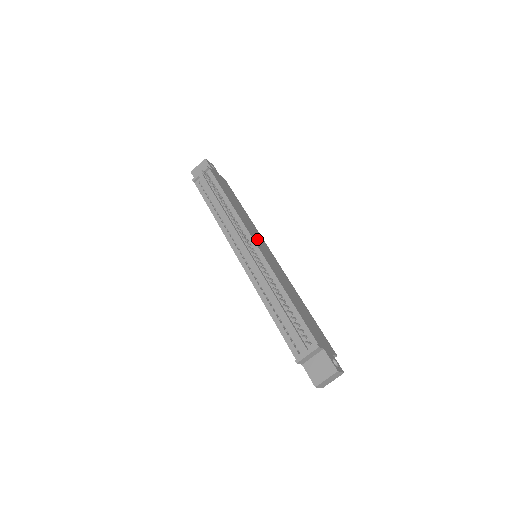
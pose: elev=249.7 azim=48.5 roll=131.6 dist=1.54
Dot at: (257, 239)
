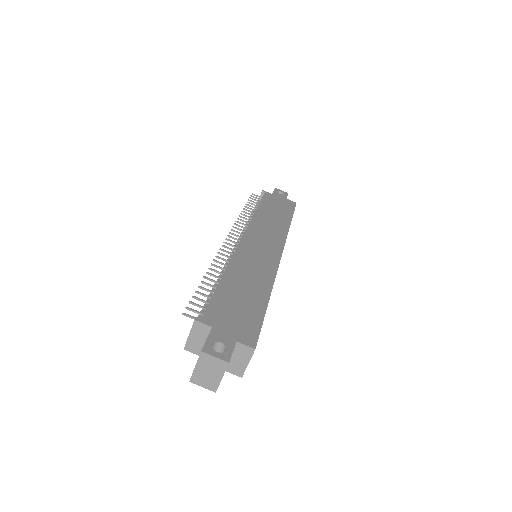
Dot at: (260, 237)
